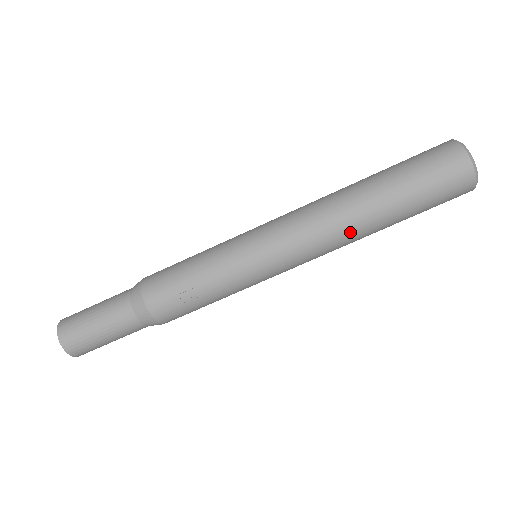
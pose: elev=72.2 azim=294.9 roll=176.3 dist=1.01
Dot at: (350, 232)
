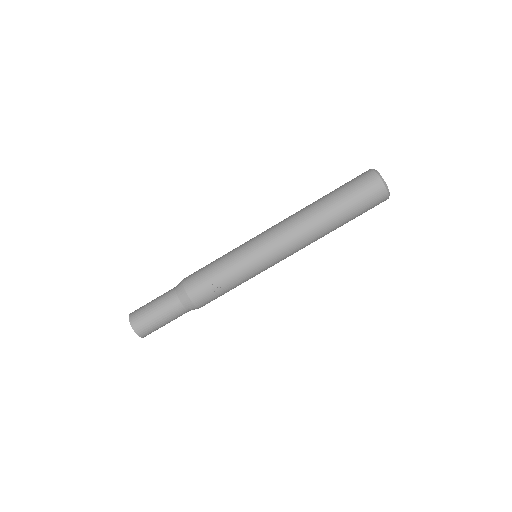
Dot at: (314, 234)
